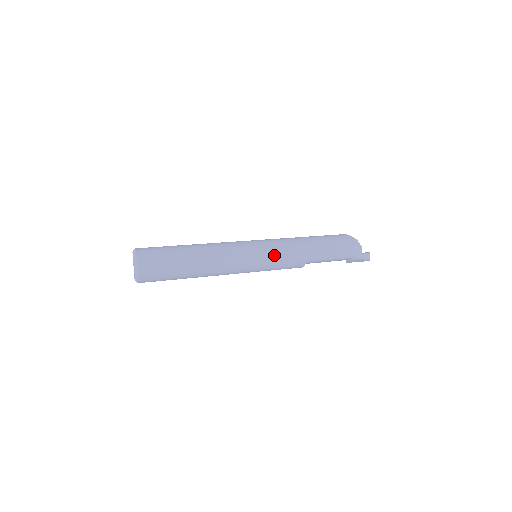
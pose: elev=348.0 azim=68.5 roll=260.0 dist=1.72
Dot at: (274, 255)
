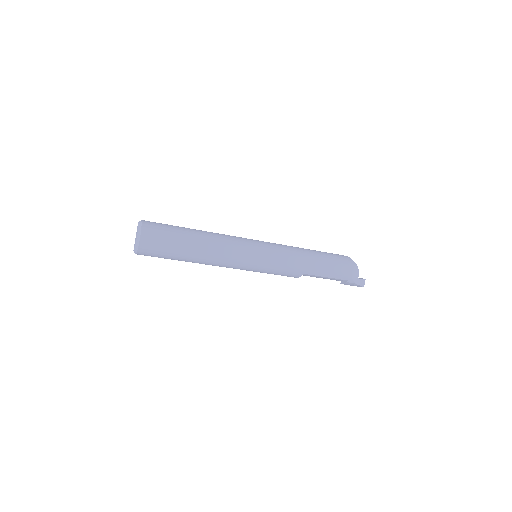
Dot at: (274, 260)
